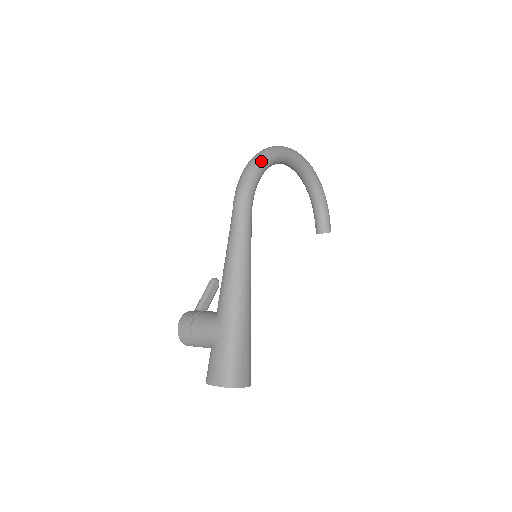
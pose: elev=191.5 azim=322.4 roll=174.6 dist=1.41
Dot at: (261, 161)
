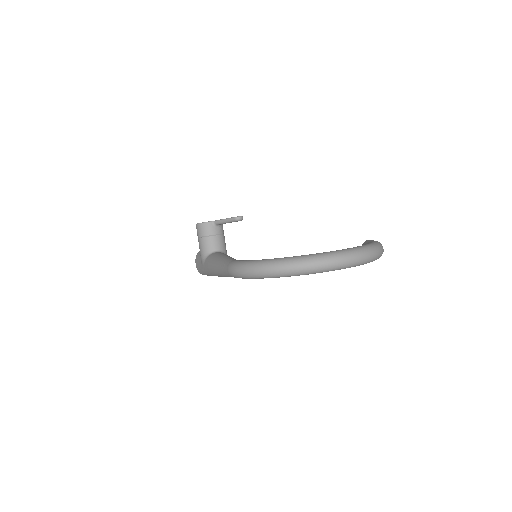
Dot at: (262, 278)
